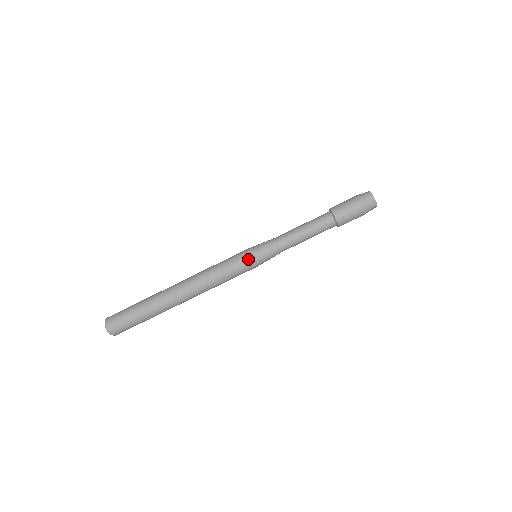
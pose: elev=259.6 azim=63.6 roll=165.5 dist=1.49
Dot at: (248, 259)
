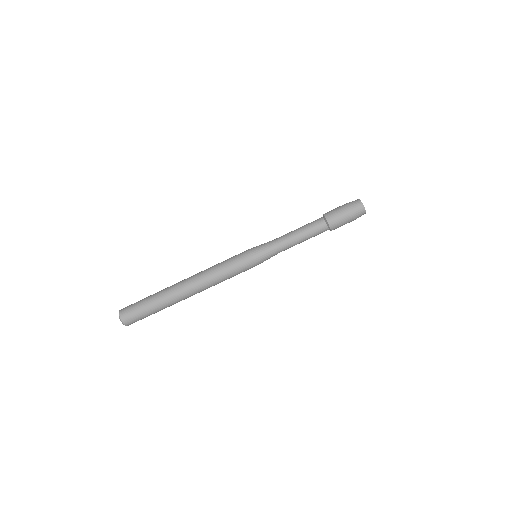
Dot at: (248, 256)
